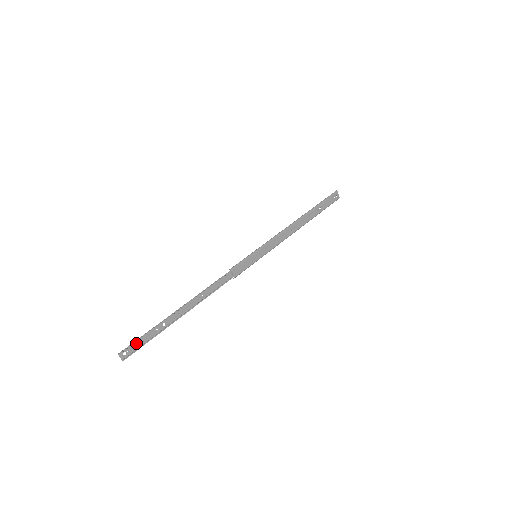
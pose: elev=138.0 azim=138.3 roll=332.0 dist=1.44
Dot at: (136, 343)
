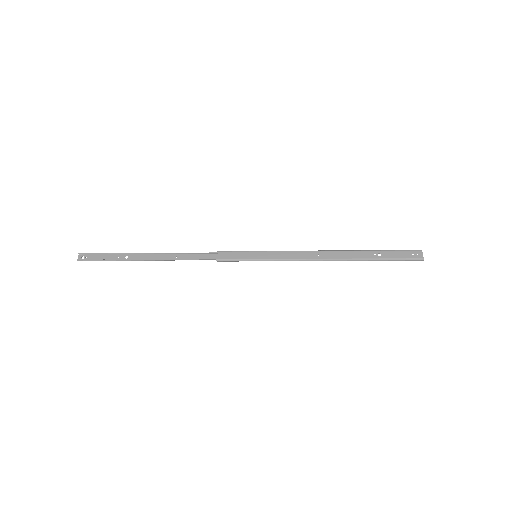
Dot at: (96, 256)
